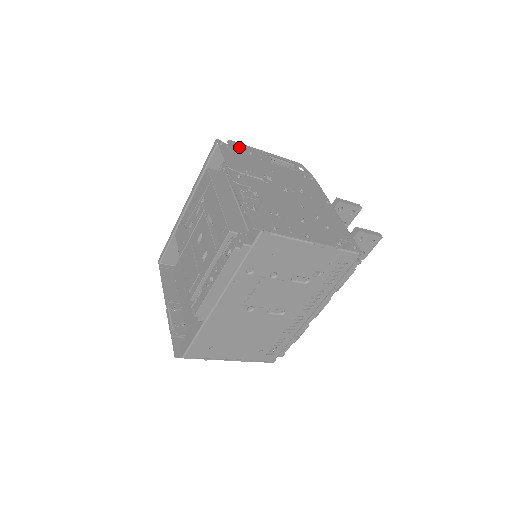
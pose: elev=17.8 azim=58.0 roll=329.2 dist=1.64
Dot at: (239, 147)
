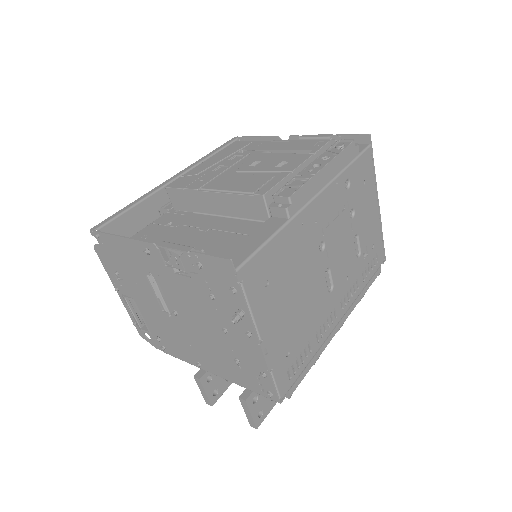
Dot at: occluded
